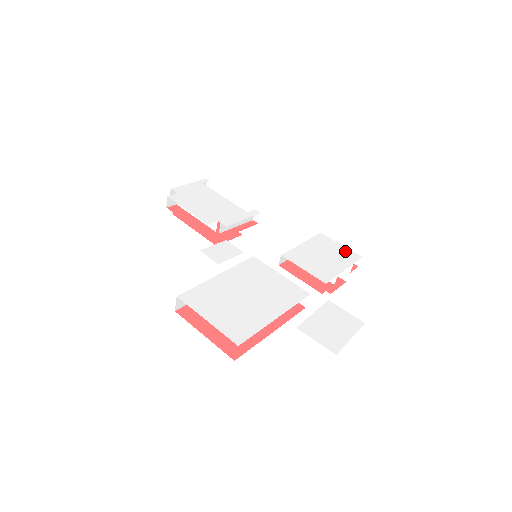
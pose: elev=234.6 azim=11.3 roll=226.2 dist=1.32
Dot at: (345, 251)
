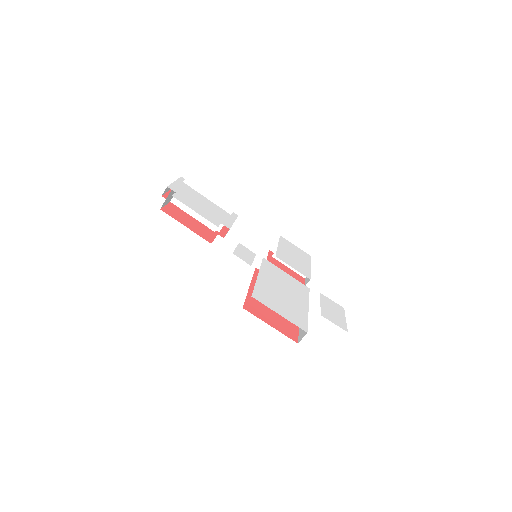
Dot at: (301, 251)
